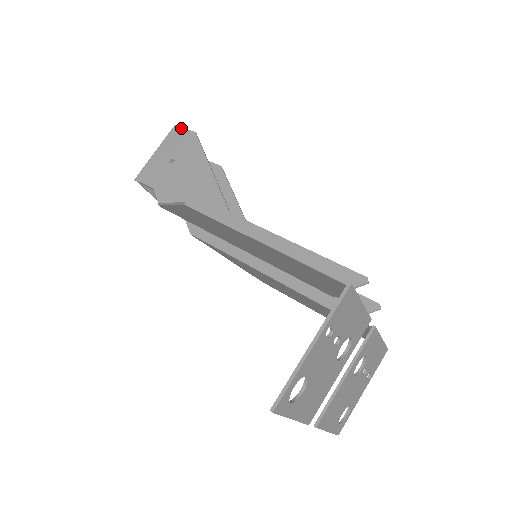
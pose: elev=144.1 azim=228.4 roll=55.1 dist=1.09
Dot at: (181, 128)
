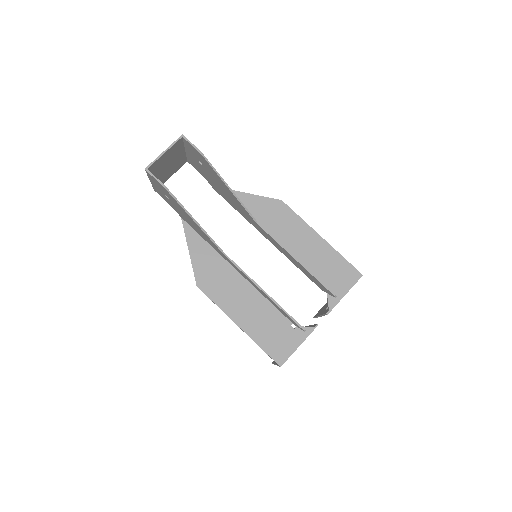
Dot at: (151, 176)
